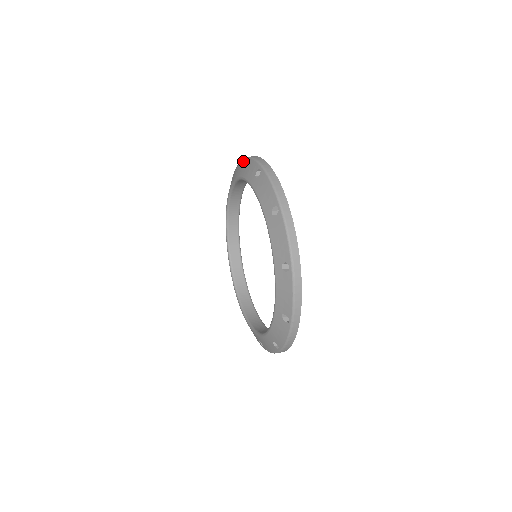
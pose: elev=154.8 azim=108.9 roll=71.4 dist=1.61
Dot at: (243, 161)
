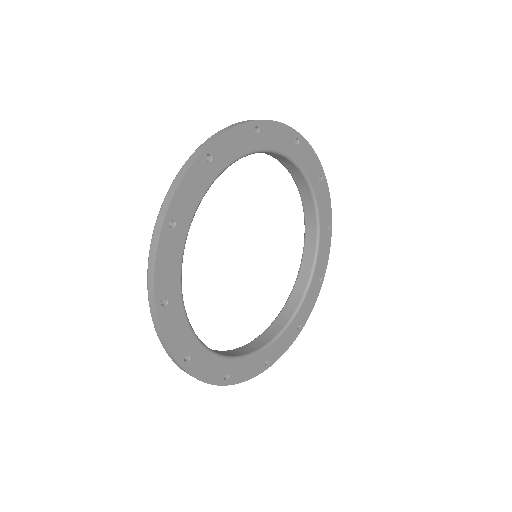
Dot at: occluded
